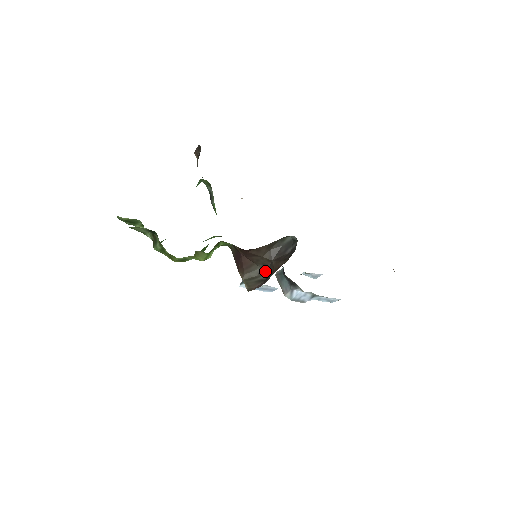
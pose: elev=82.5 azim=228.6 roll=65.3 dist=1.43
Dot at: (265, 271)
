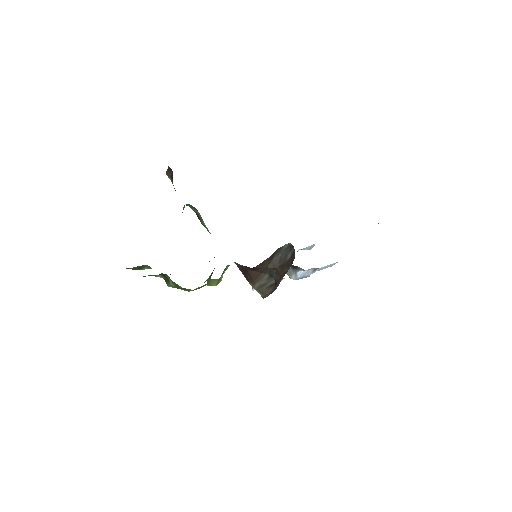
Dot at: (272, 276)
